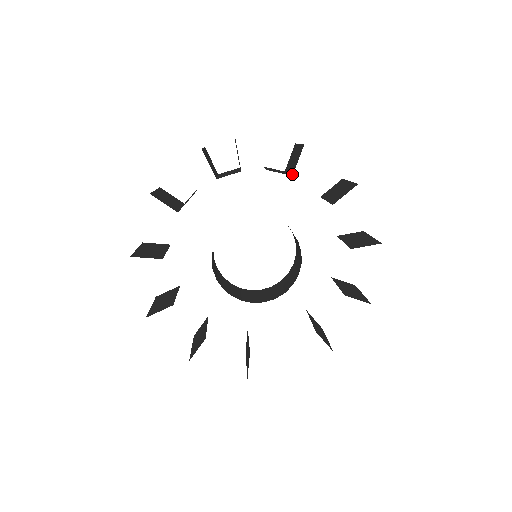
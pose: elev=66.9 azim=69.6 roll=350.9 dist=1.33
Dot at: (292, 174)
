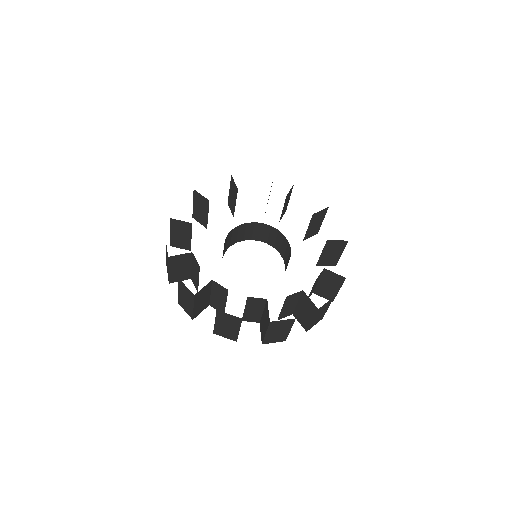
Dot at: occluded
